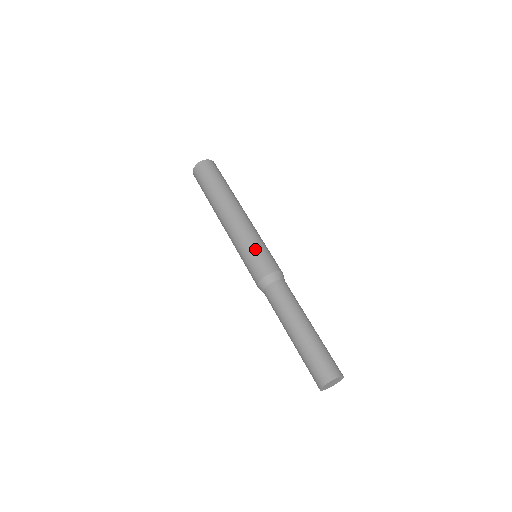
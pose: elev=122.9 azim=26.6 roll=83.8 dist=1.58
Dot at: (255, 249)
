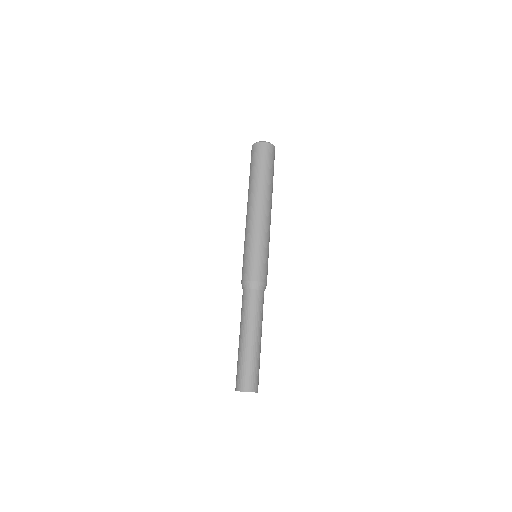
Dot at: (258, 253)
